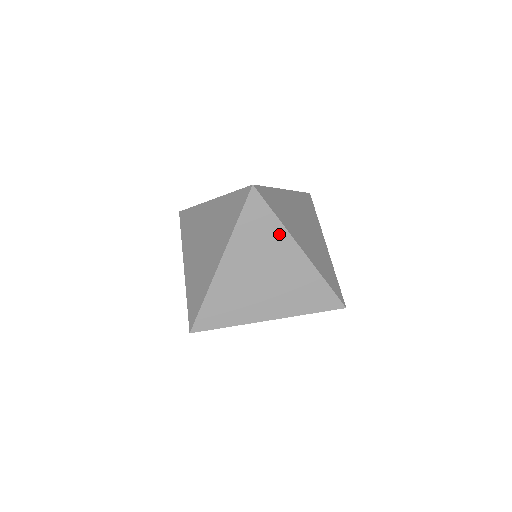
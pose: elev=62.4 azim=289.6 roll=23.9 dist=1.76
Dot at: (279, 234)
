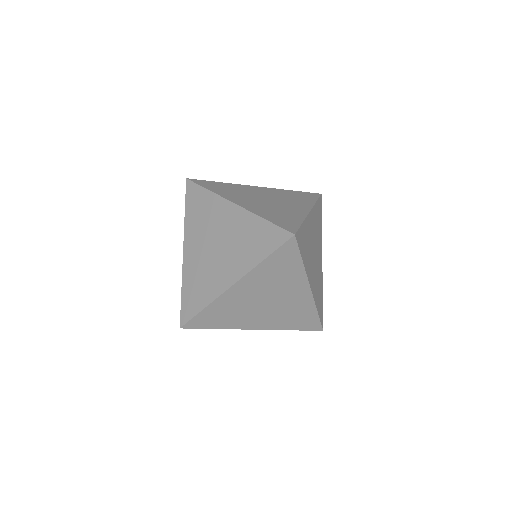
Dot at: (297, 275)
